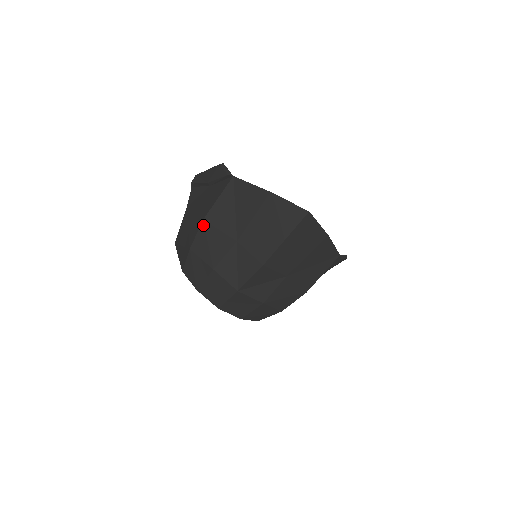
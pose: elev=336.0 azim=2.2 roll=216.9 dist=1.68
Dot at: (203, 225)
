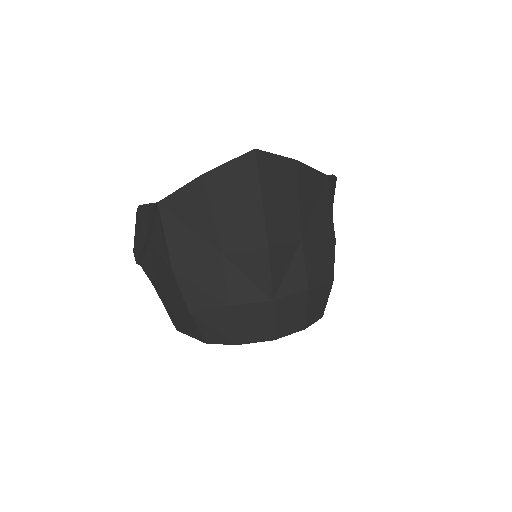
Dot at: (178, 277)
